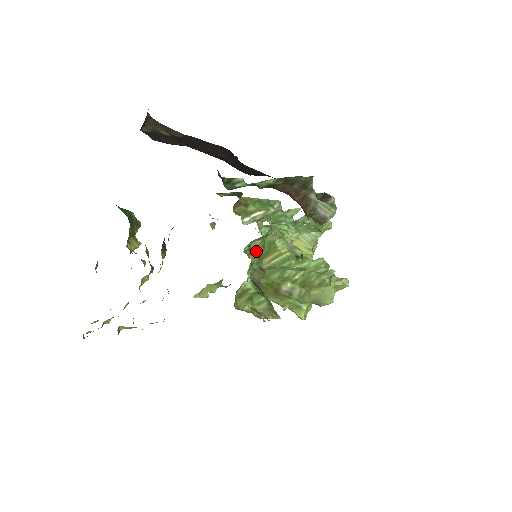
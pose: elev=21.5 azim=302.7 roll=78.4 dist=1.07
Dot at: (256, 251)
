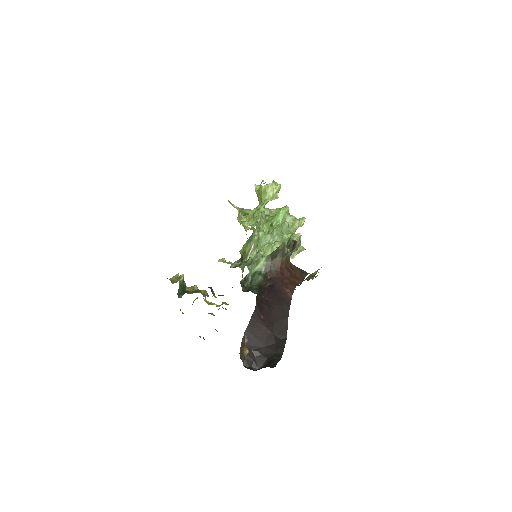
Dot at: occluded
